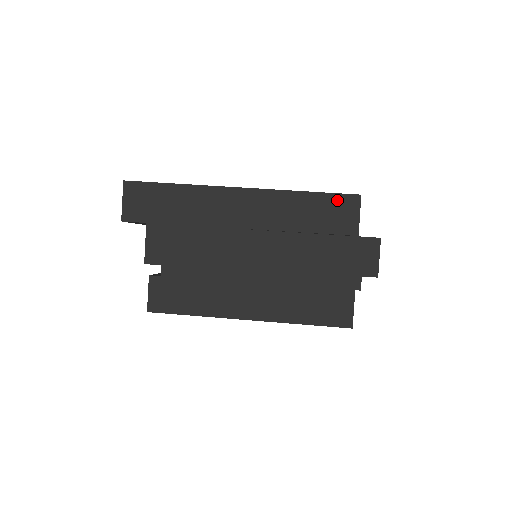
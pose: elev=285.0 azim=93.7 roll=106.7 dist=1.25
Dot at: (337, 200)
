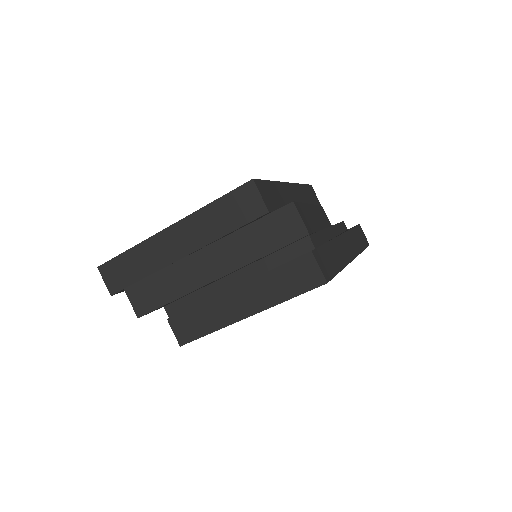
Dot at: (238, 194)
